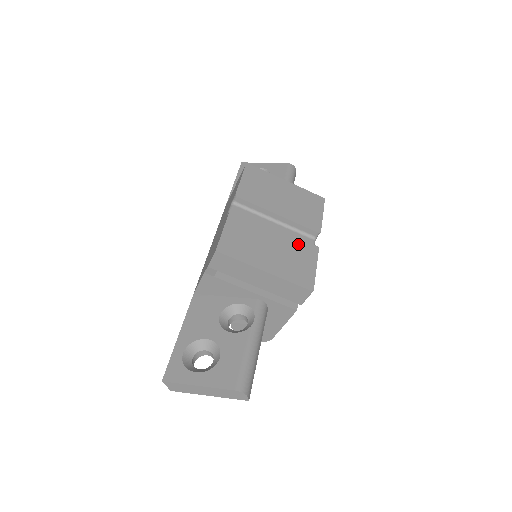
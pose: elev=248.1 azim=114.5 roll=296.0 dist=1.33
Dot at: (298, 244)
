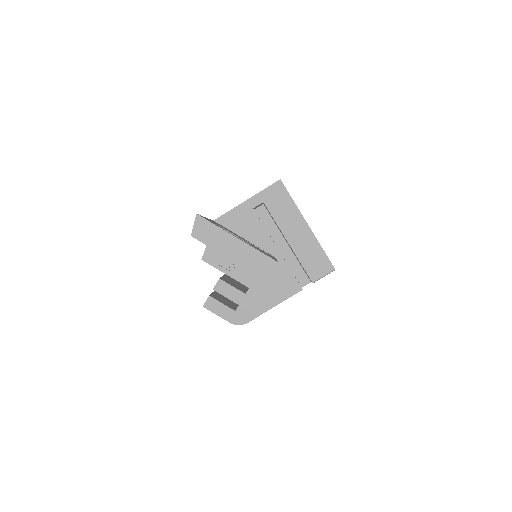
Dot at: occluded
